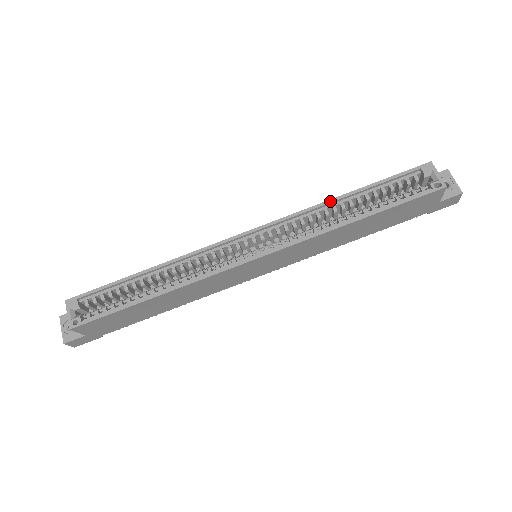
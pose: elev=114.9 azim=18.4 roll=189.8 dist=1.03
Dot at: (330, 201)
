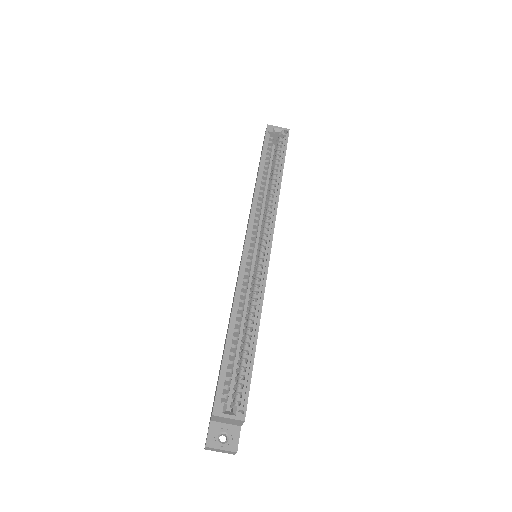
Dot at: (257, 184)
